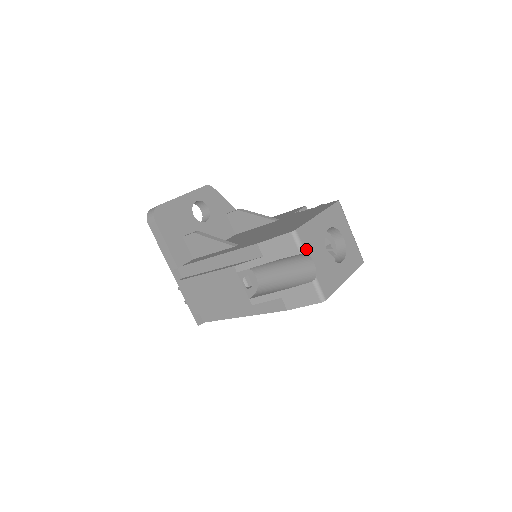
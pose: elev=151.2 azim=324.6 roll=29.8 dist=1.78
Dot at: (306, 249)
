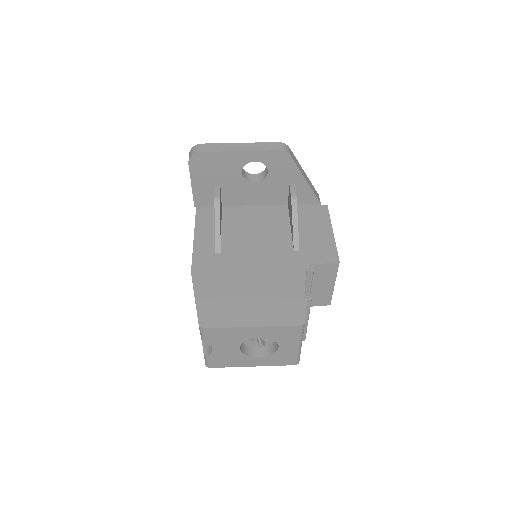
Dot at: (208, 340)
